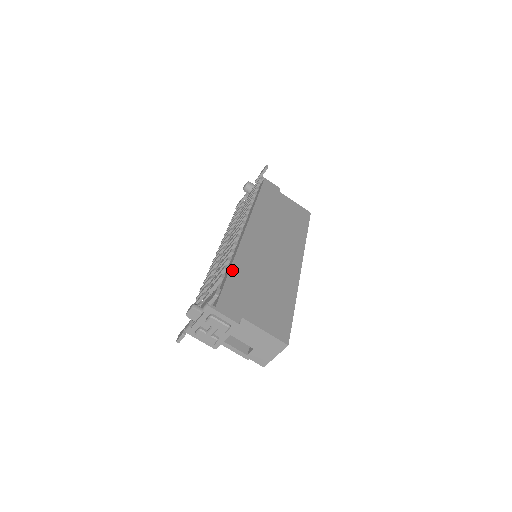
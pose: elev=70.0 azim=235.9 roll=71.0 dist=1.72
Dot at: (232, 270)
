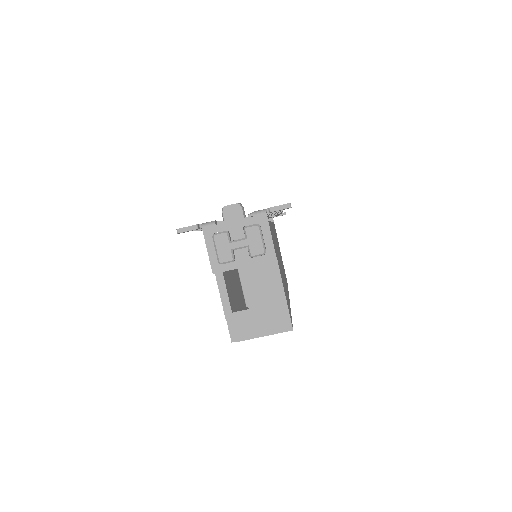
Dot at: occluded
